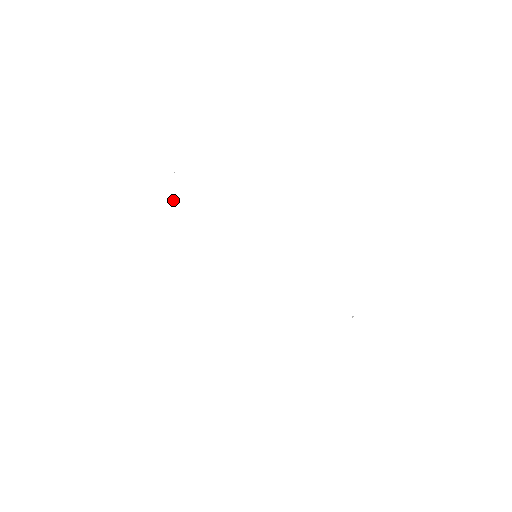
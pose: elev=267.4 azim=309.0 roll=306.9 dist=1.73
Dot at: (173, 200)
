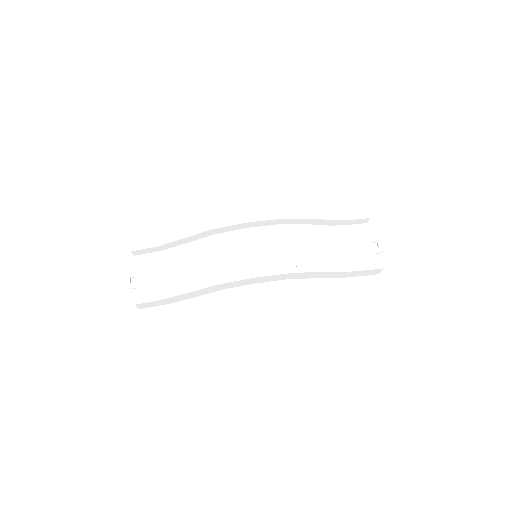
Dot at: (144, 298)
